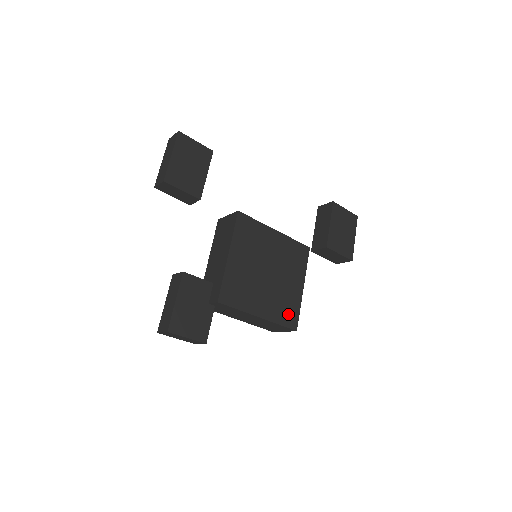
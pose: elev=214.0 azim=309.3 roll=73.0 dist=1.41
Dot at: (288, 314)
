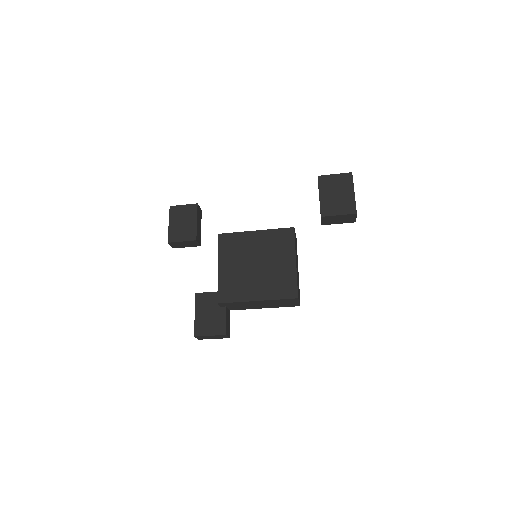
Dot at: (285, 288)
